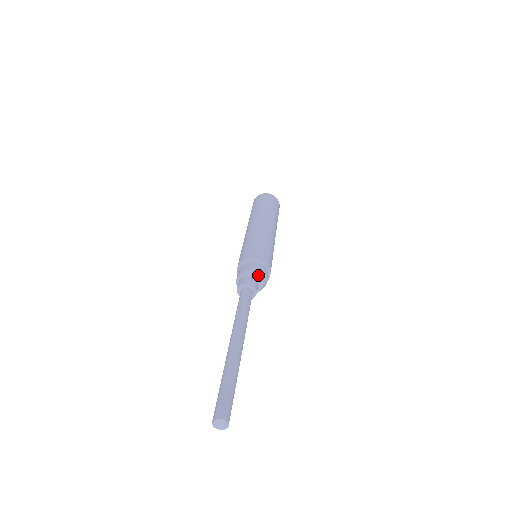
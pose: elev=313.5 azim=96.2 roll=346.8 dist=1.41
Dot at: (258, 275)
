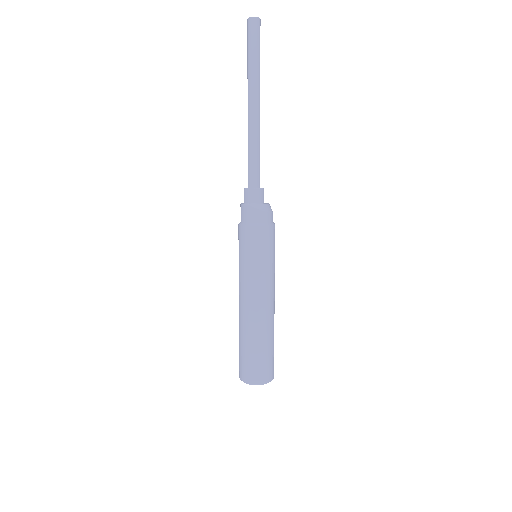
Dot at: occluded
